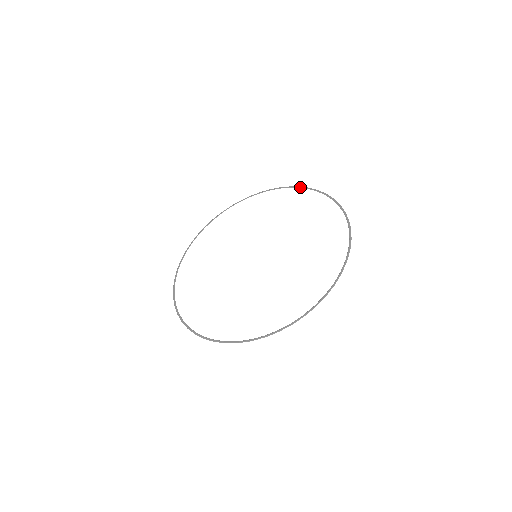
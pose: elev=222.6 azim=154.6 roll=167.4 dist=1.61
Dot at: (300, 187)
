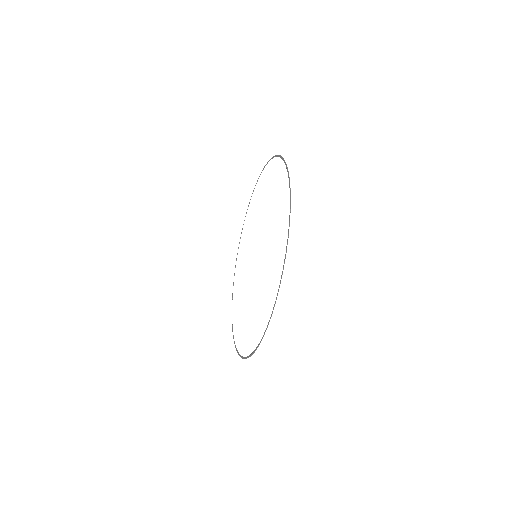
Dot at: (254, 188)
